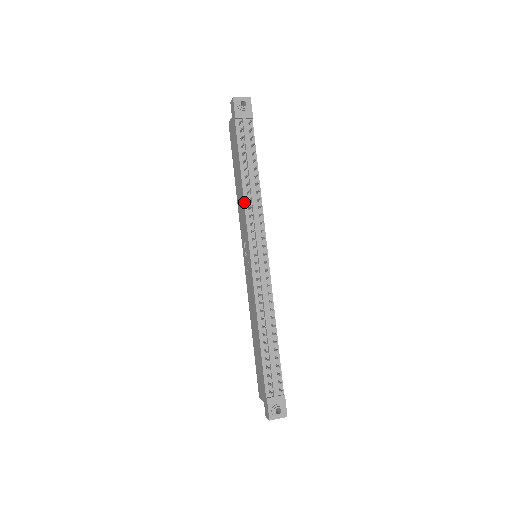
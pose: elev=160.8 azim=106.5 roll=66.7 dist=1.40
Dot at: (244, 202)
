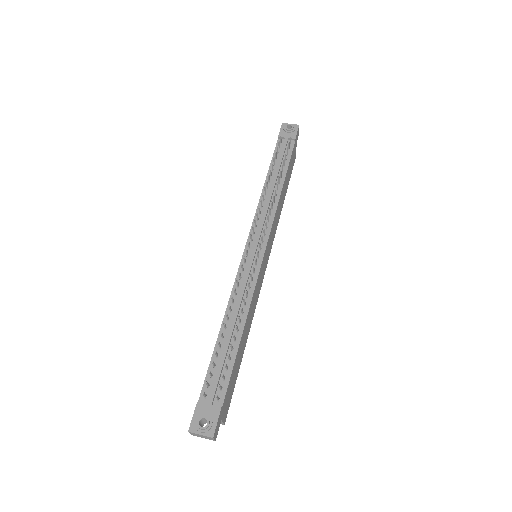
Dot at: (259, 201)
